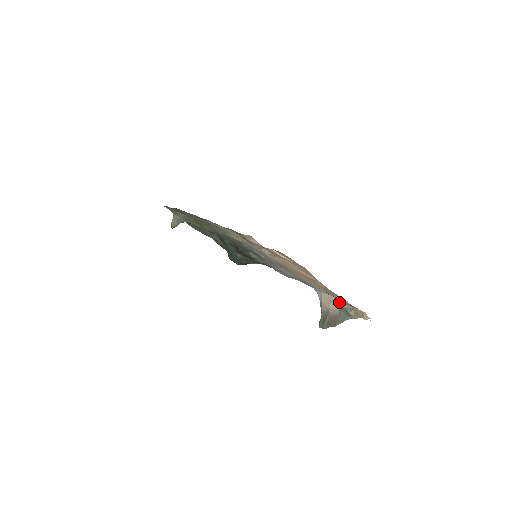
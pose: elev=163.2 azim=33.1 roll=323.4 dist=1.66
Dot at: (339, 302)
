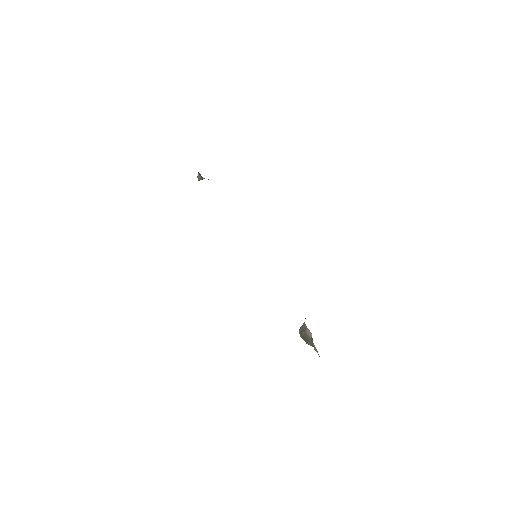
Dot at: occluded
